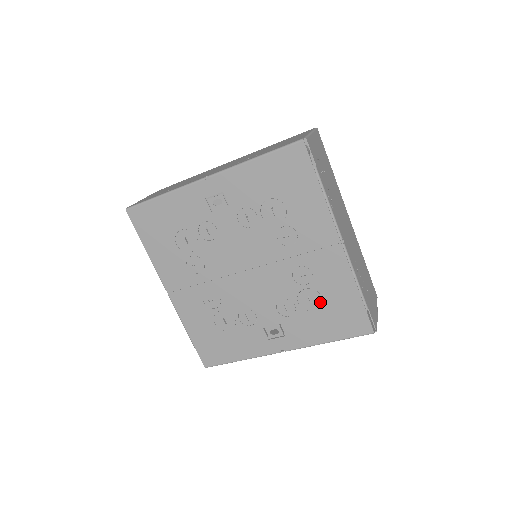
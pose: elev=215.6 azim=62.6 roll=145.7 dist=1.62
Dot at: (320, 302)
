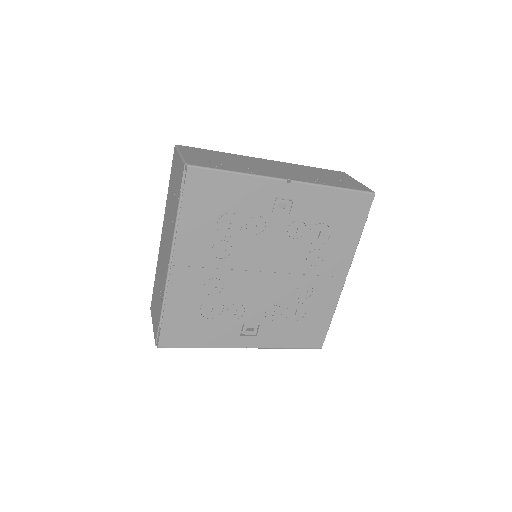
Dot at: (302, 316)
